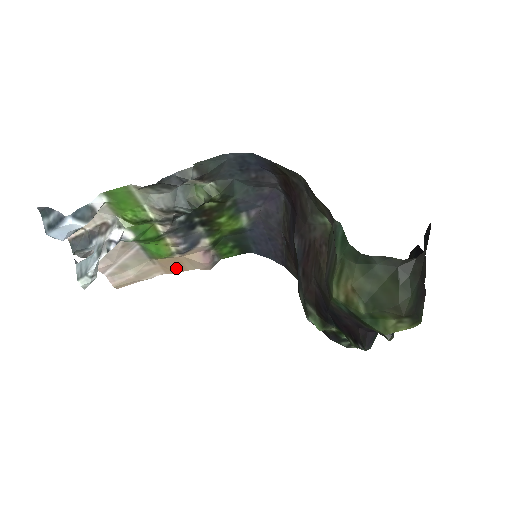
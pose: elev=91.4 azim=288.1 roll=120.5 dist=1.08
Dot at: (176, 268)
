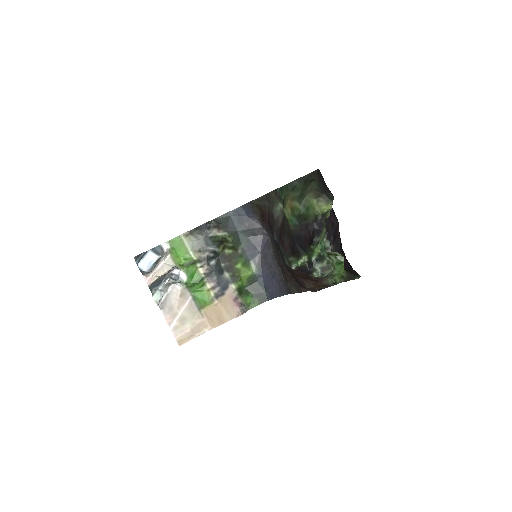
Dot at: (218, 320)
